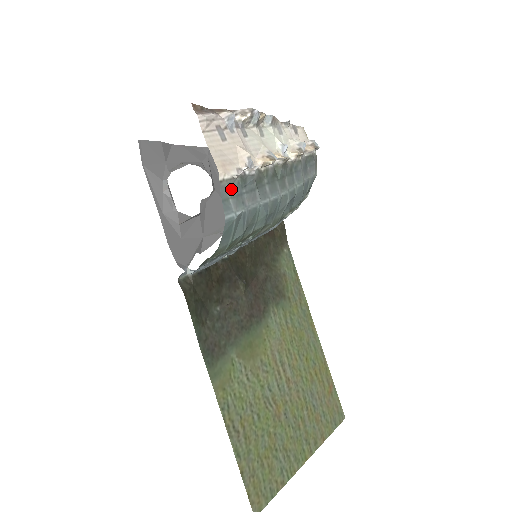
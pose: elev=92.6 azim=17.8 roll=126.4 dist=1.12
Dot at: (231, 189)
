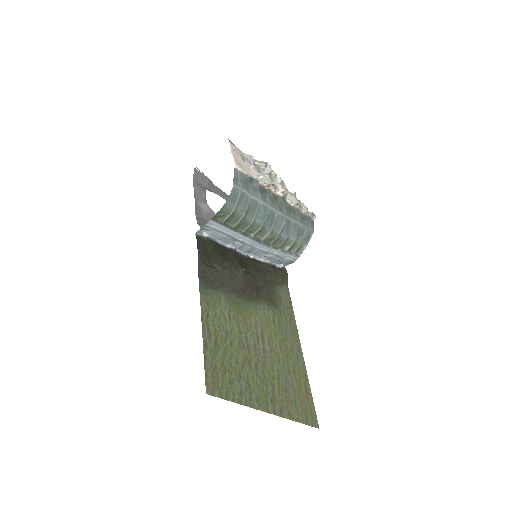
Dot at: (241, 178)
